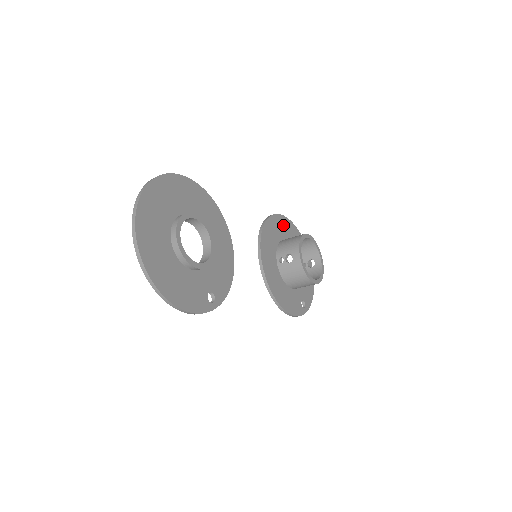
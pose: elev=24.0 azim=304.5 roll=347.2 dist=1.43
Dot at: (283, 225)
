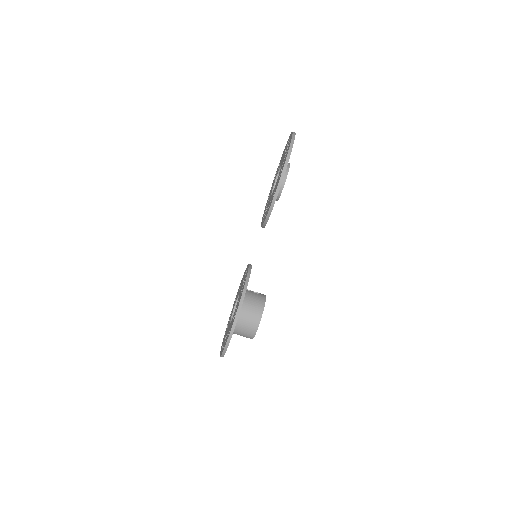
Dot at: occluded
